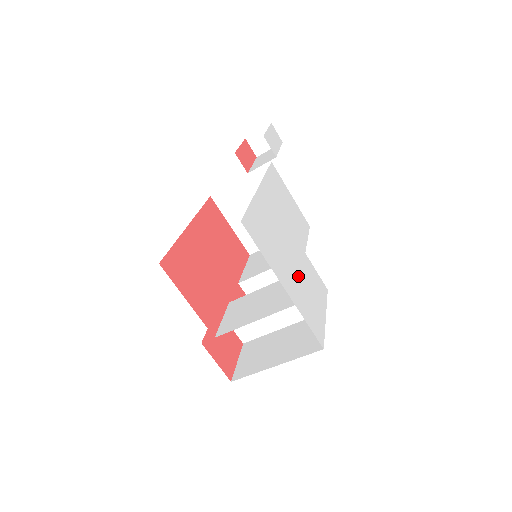
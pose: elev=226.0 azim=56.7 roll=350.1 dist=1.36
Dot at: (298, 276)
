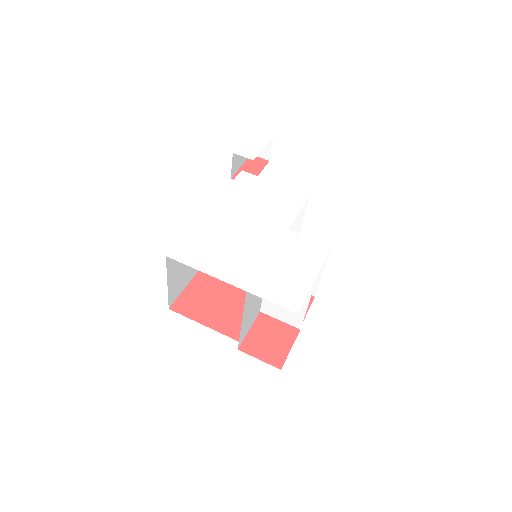
Dot at: (263, 260)
